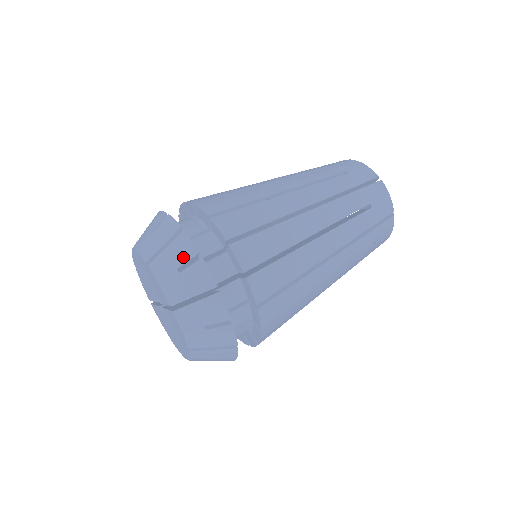
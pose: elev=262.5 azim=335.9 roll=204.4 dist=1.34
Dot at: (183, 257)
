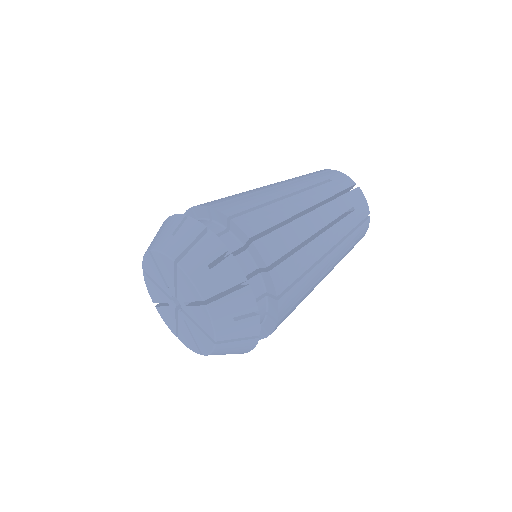
Dot at: (174, 226)
